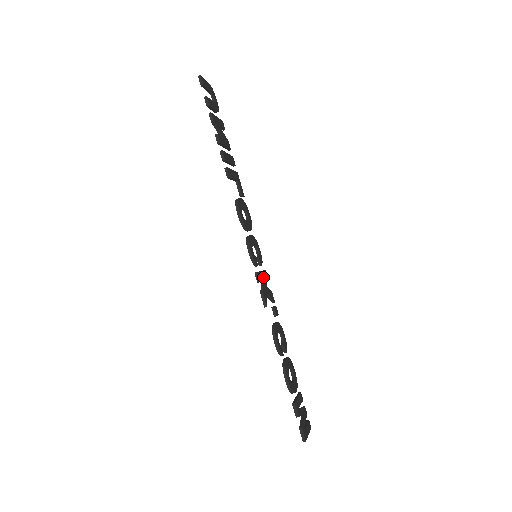
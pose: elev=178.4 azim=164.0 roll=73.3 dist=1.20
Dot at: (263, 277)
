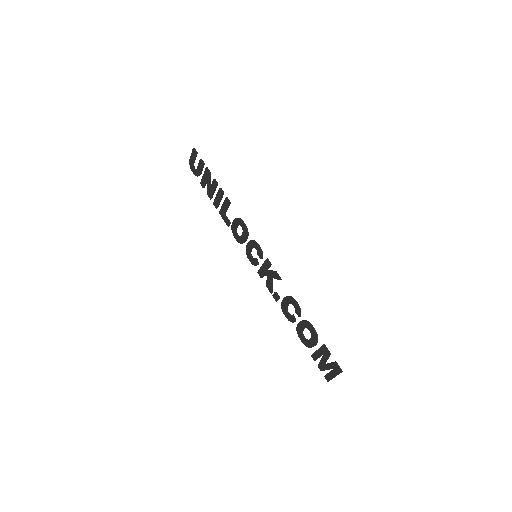
Dot at: (265, 269)
